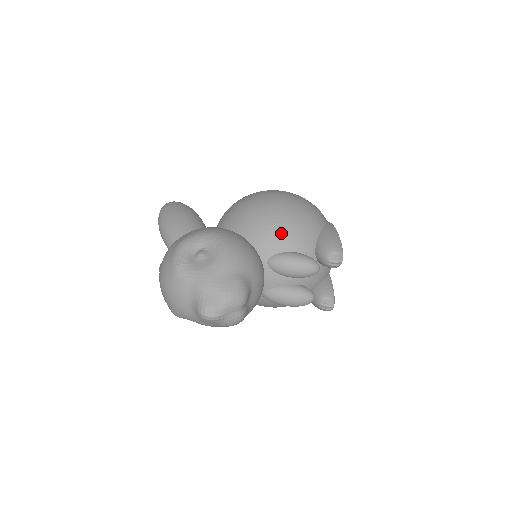
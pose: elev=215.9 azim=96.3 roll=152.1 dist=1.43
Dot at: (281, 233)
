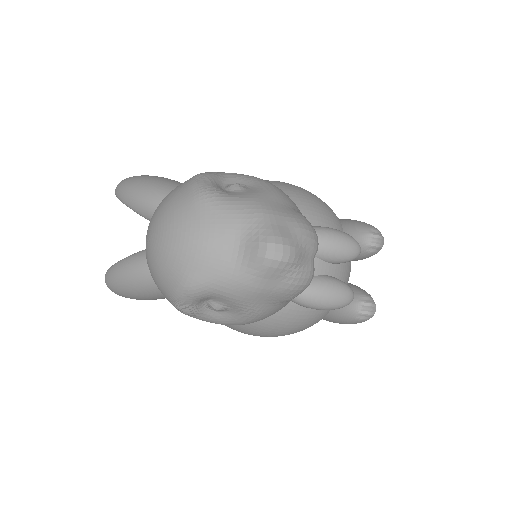
Dot at: (307, 205)
